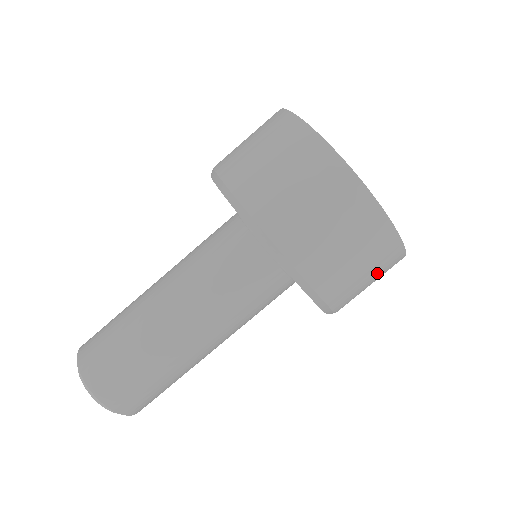
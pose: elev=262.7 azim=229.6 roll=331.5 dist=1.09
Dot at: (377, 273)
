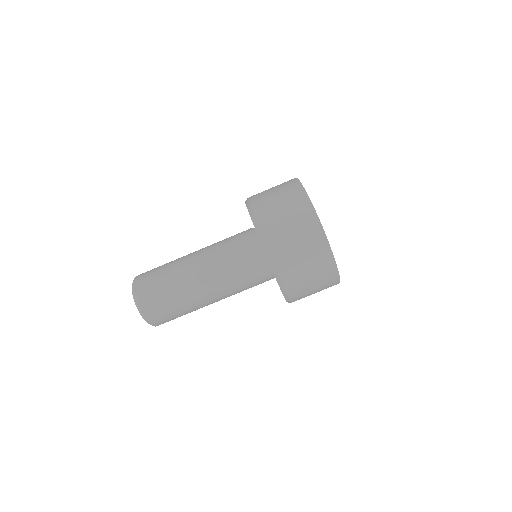
Dot at: (318, 278)
